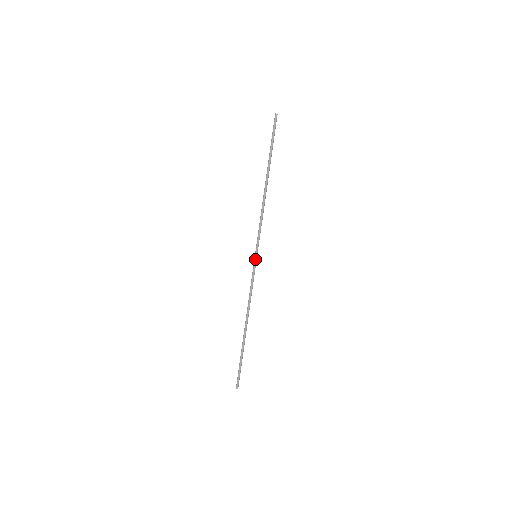
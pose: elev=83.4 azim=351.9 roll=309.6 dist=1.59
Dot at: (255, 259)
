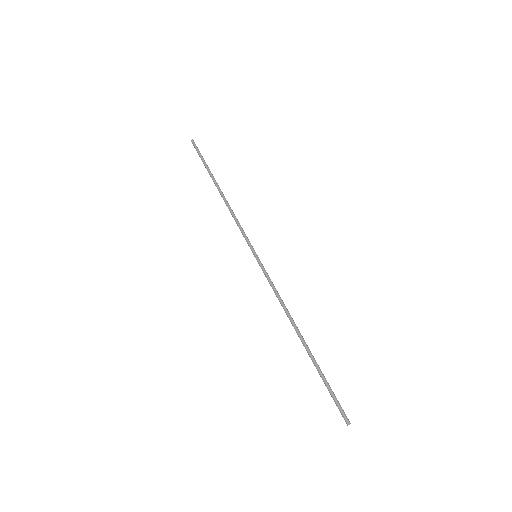
Dot at: (257, 259)
